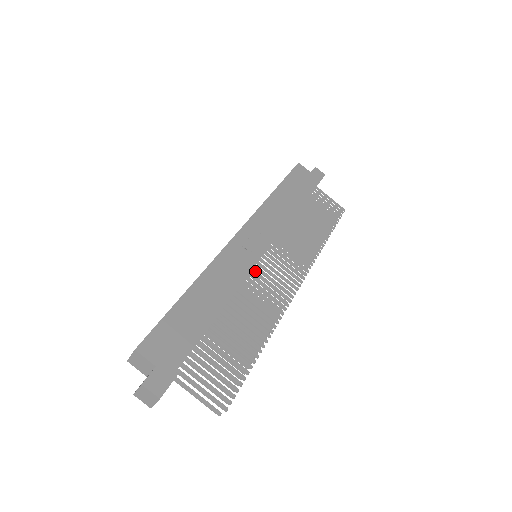
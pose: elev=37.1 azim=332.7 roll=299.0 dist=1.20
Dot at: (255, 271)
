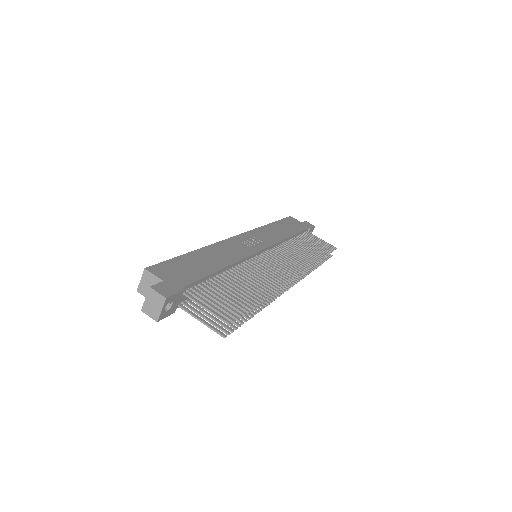
Dot at: (255, 259)
